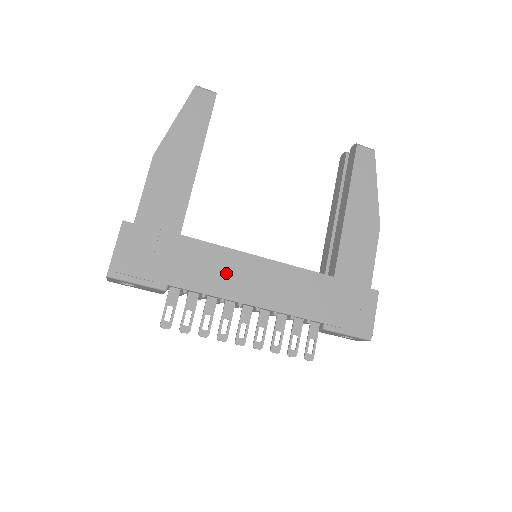
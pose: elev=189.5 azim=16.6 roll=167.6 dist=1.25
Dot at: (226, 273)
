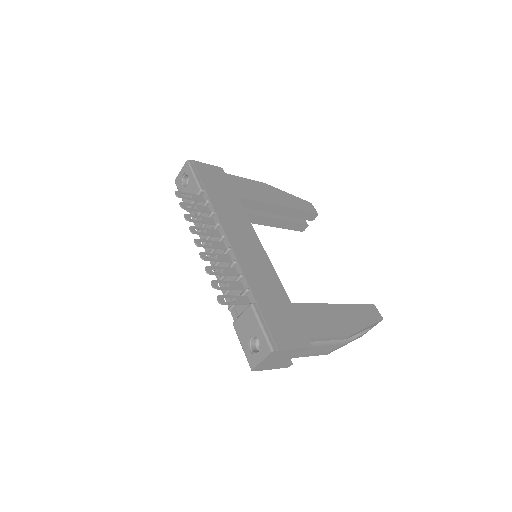
Dot at: (237, 224)
